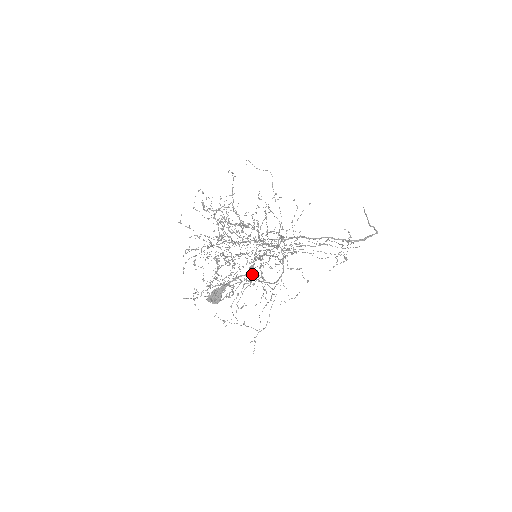
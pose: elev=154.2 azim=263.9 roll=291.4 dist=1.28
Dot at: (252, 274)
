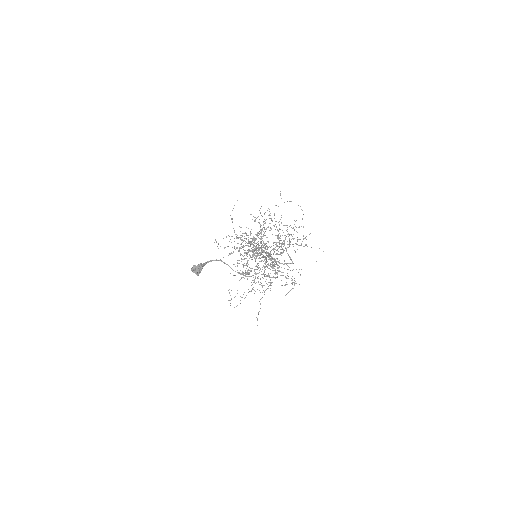
Dot at: occluded
